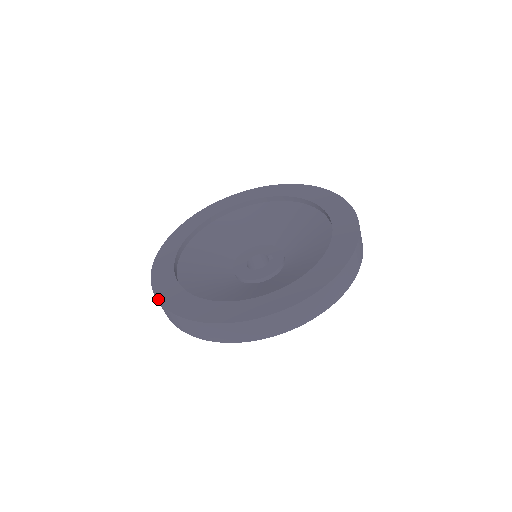
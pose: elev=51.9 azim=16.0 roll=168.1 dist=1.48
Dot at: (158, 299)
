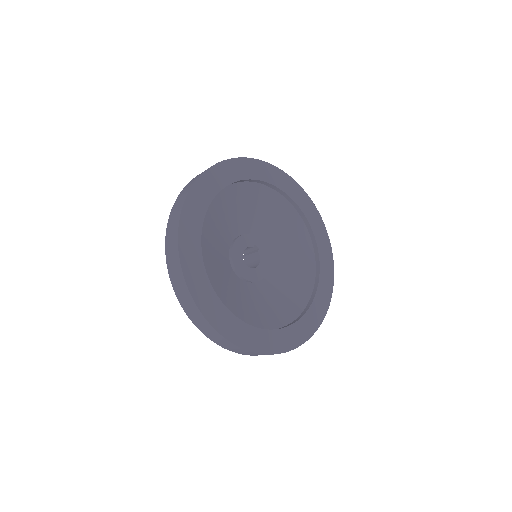
Dot at: (256, 352)
